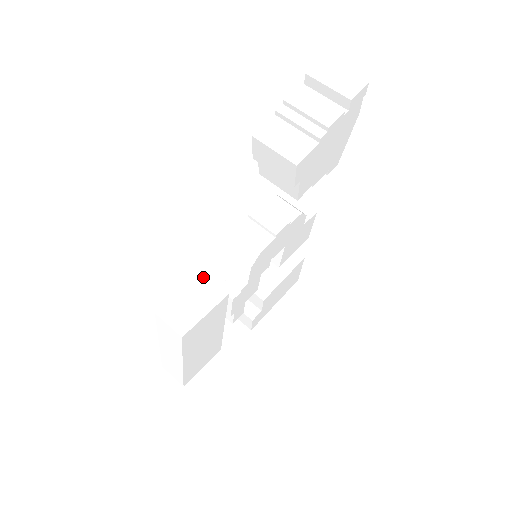
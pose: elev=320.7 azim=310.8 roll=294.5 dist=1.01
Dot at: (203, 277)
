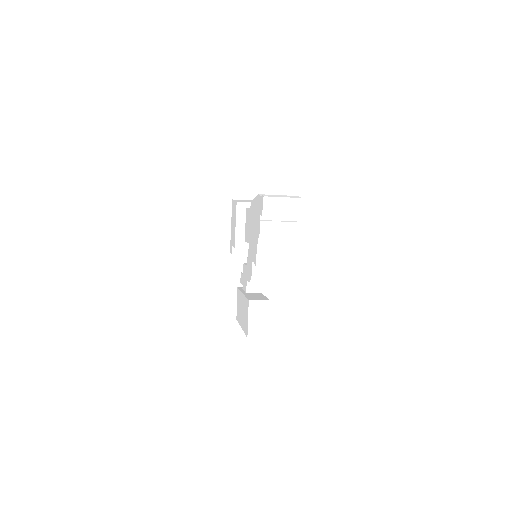
Dot at: (251, 303)
